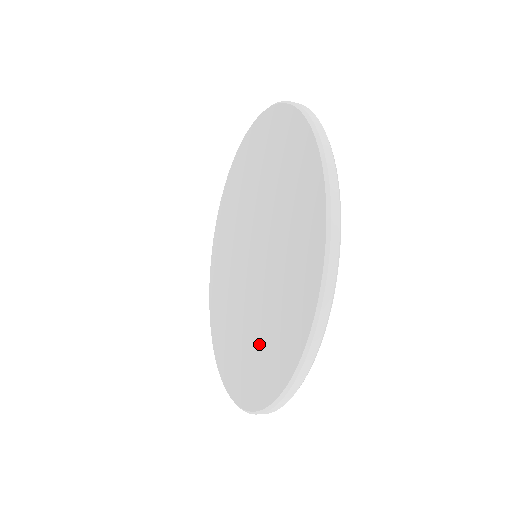
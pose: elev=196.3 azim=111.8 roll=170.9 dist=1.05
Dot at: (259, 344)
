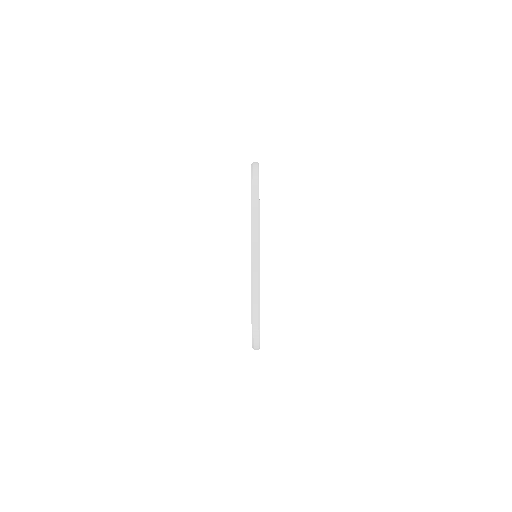
Dot at: occluded
